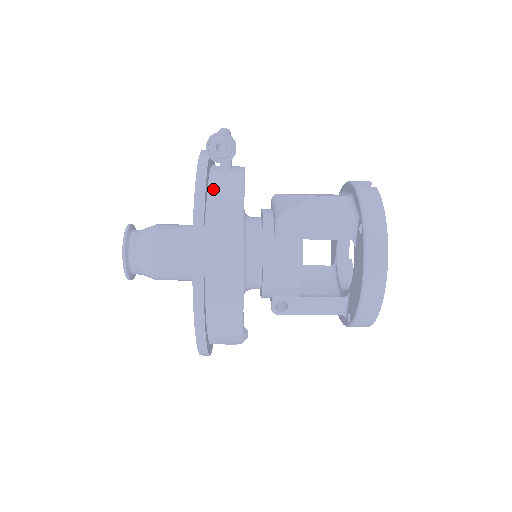
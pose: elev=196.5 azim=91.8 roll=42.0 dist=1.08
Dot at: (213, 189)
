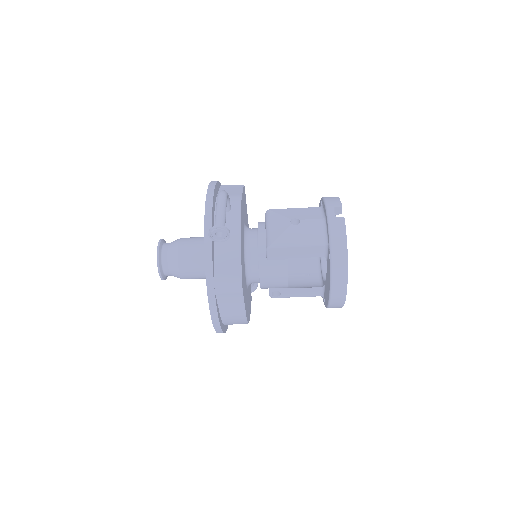
Dot at: occluded
